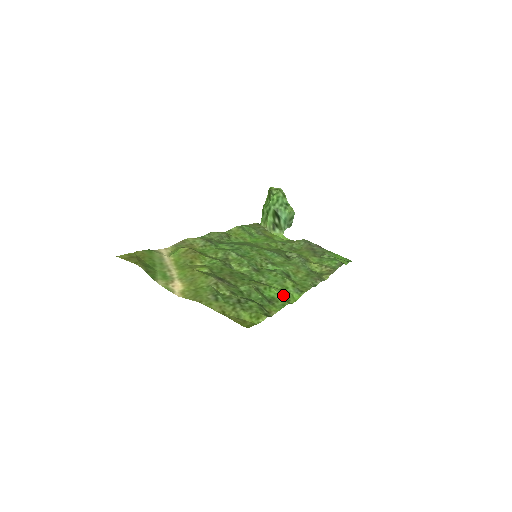
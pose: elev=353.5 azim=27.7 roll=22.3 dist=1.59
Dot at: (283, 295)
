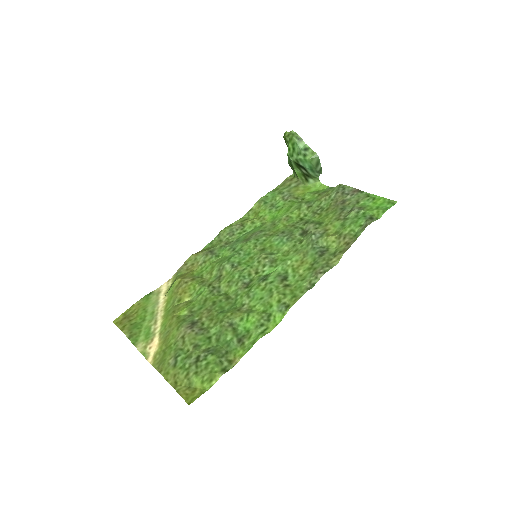
Dot at: (260, 323)
